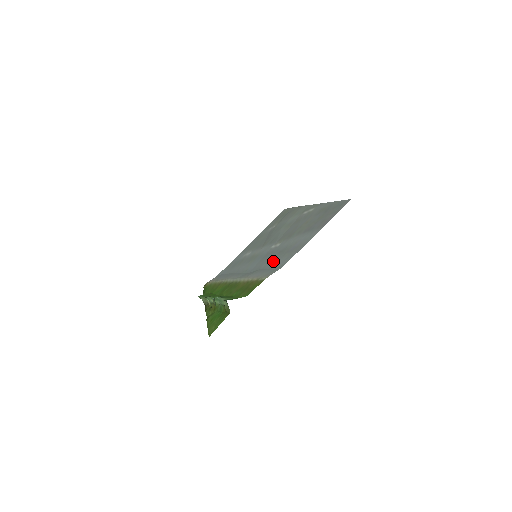
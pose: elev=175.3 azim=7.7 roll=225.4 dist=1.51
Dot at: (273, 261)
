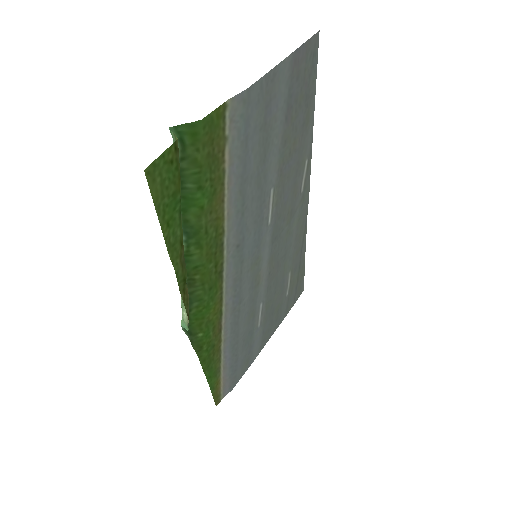
Dot at: (253, 155)
